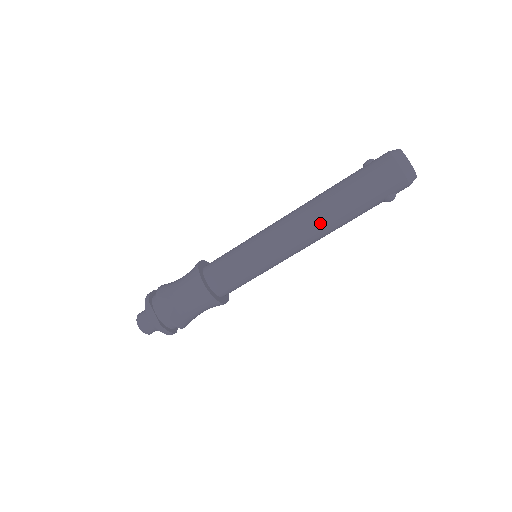
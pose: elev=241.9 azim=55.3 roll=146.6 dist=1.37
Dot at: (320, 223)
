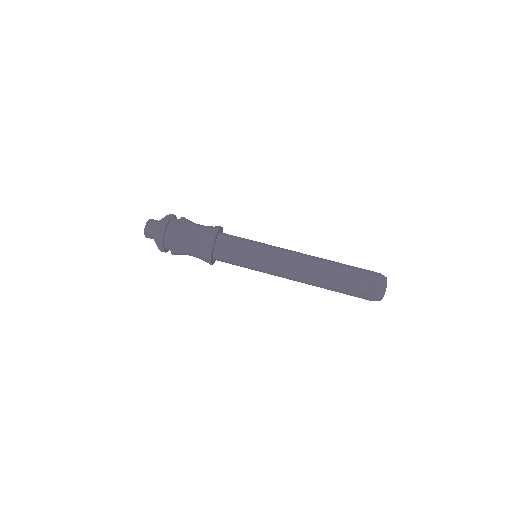
Dot at: (314, 261)
